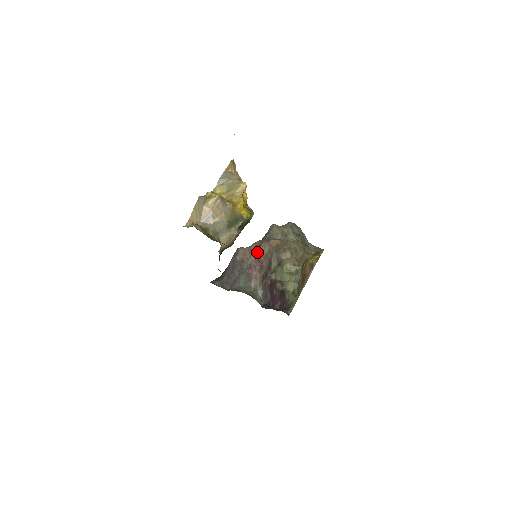
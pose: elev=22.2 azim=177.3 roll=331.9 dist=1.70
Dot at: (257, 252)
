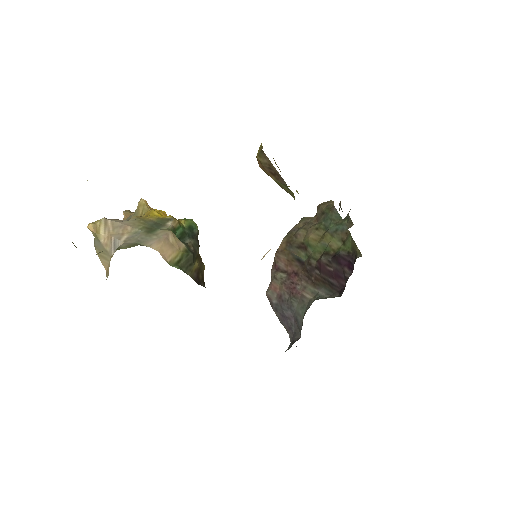
Dot at: (280, 272)
